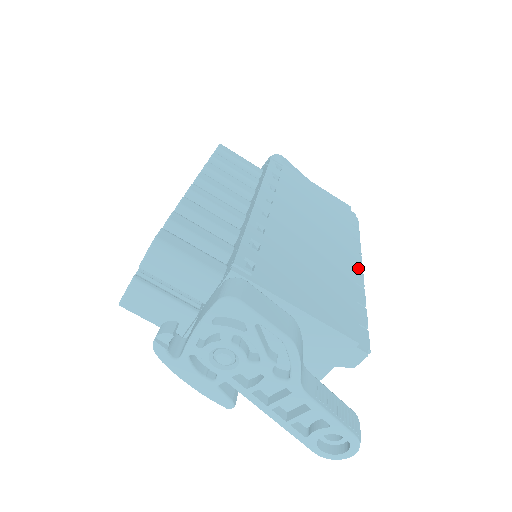
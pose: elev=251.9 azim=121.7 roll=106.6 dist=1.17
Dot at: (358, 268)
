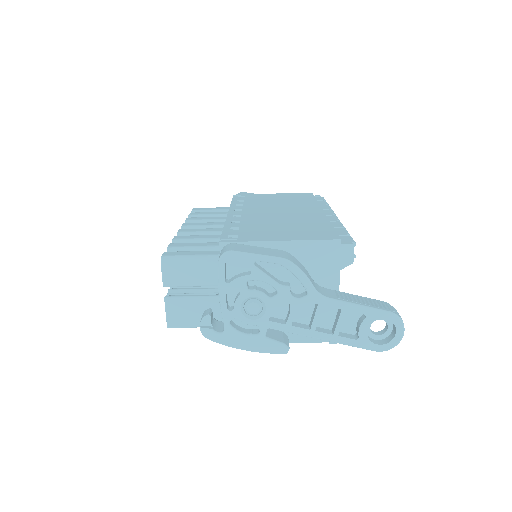
Dot at: (331, 215)
